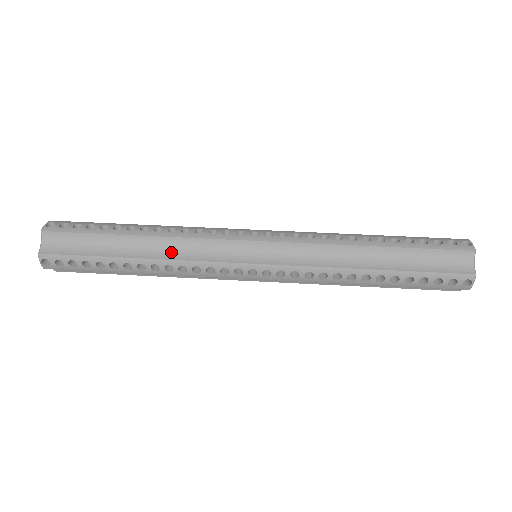
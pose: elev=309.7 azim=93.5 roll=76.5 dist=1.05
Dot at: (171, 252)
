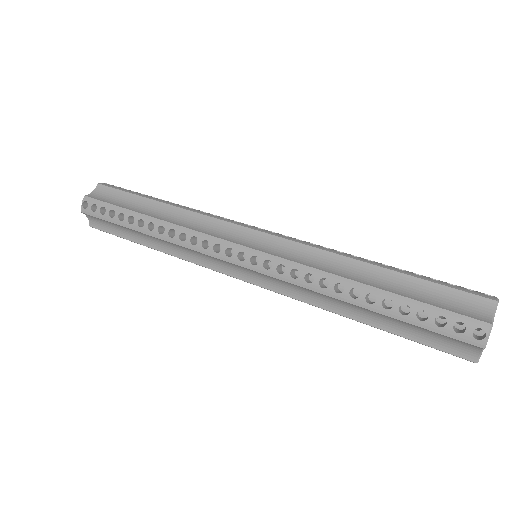
Dot at: (181, 221)
